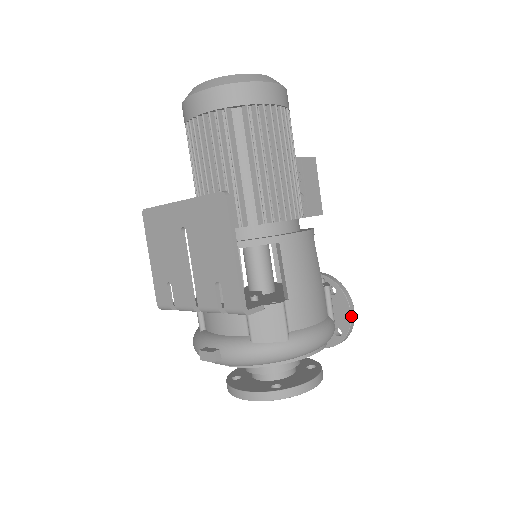
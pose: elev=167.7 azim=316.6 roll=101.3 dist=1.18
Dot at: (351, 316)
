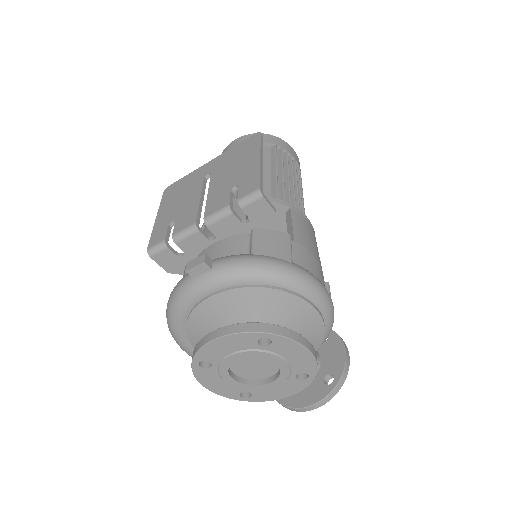
Dot at: (346, 355)
